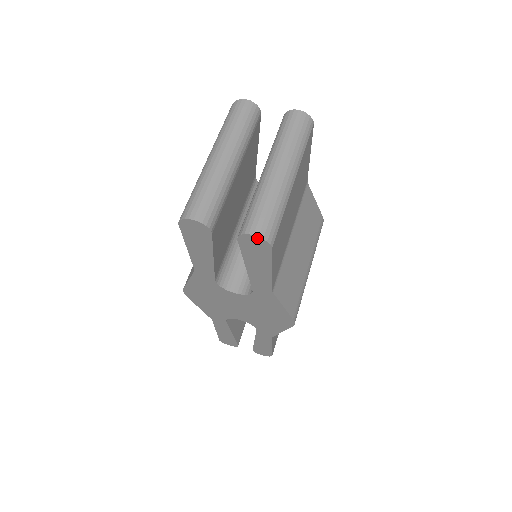
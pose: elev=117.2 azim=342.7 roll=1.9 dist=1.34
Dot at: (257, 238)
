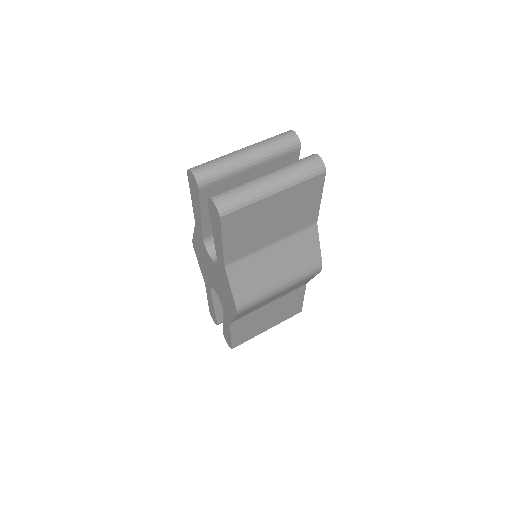
Dot at: (214, 204)
